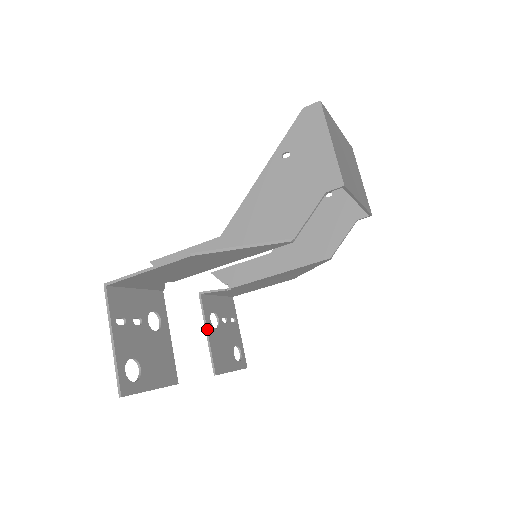
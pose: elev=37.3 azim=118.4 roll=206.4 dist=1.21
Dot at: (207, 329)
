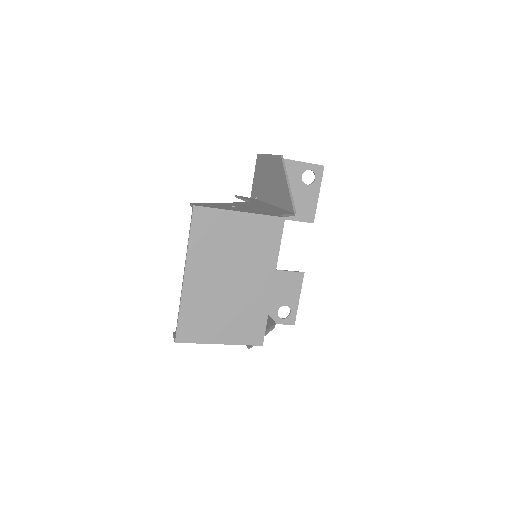
Dot at: occluded
